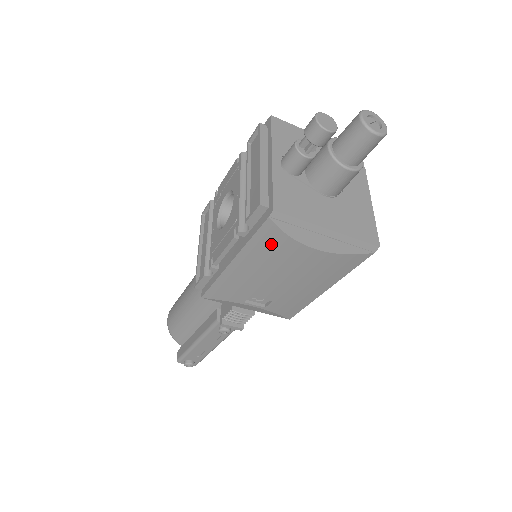
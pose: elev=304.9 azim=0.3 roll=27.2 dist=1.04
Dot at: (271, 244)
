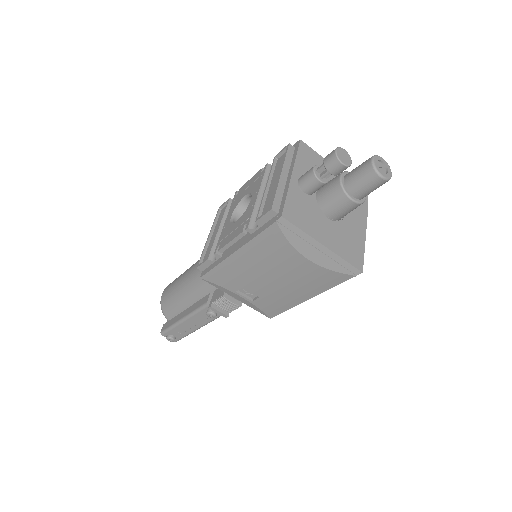
Dot at: (272, 245)
